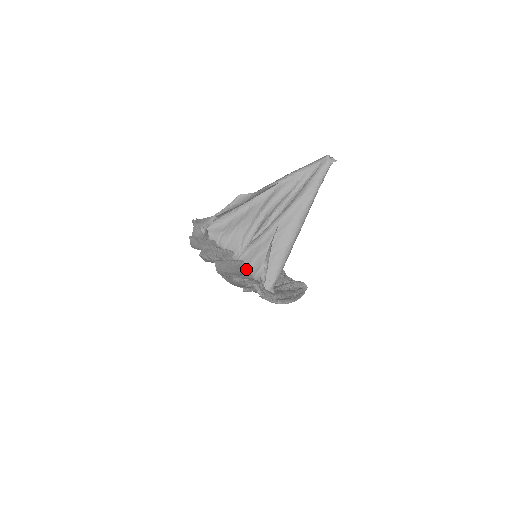
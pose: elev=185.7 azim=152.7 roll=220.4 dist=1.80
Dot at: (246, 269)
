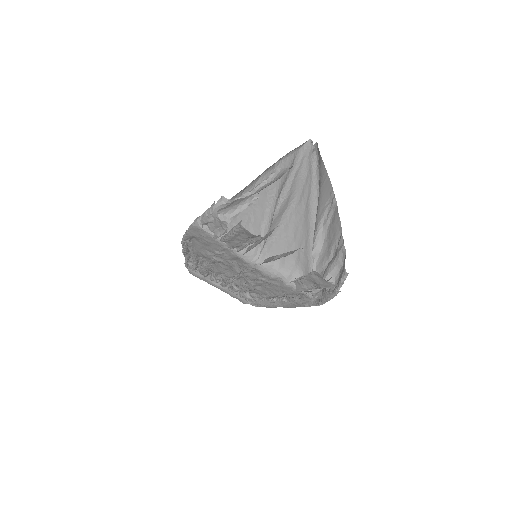
Dot at: (273, 269)
